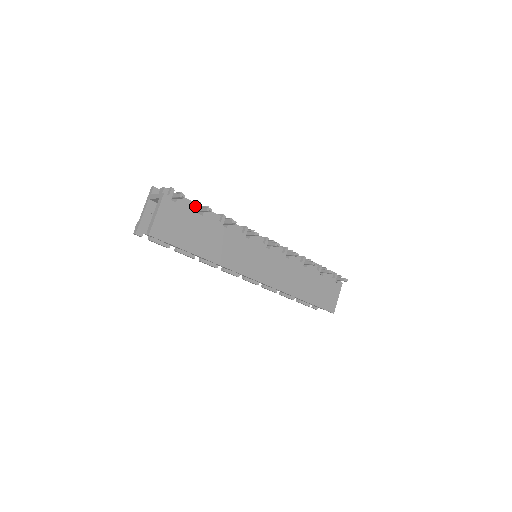
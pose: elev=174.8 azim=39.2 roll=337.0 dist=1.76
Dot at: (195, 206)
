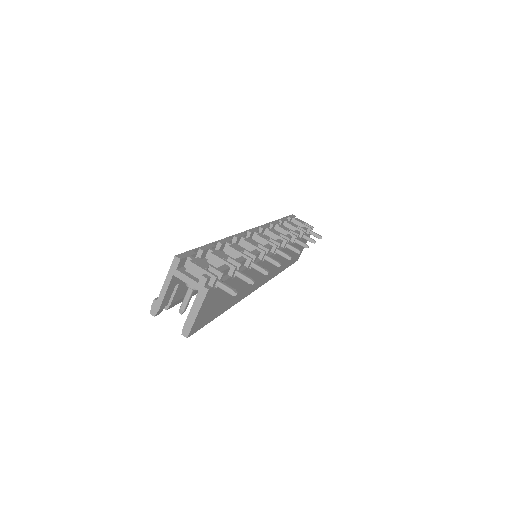
Dot at: (229, 271)
